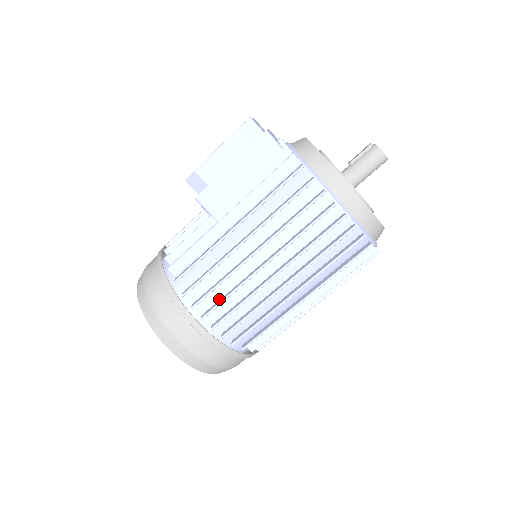
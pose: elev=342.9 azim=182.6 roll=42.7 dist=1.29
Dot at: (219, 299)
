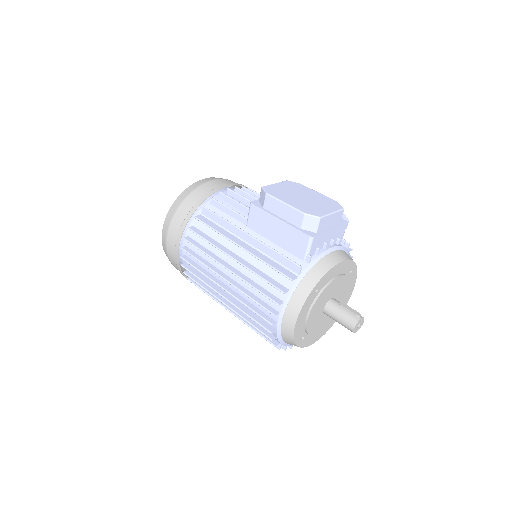
Dot at: (198, 254)
